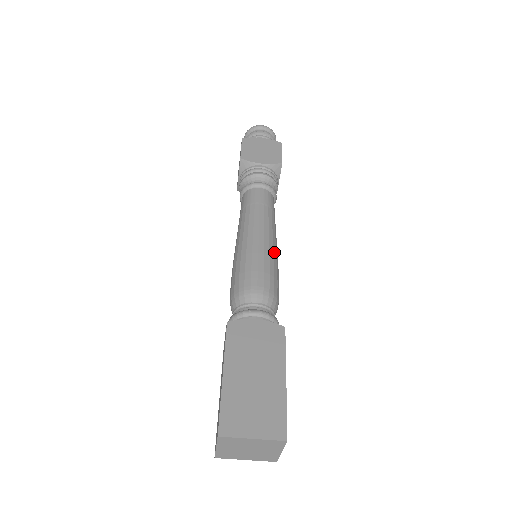
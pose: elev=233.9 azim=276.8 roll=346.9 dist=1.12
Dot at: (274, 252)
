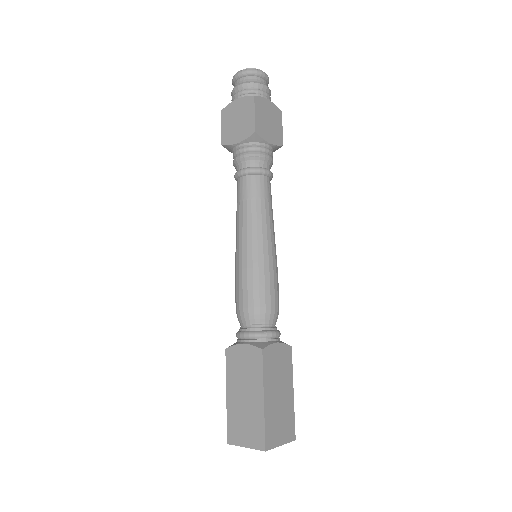
Dot at: (259, 258)
